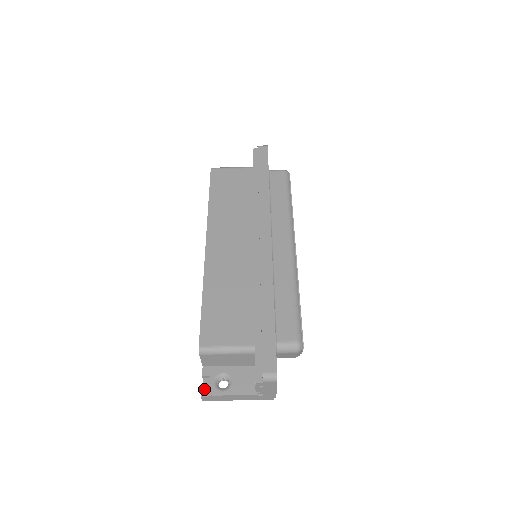
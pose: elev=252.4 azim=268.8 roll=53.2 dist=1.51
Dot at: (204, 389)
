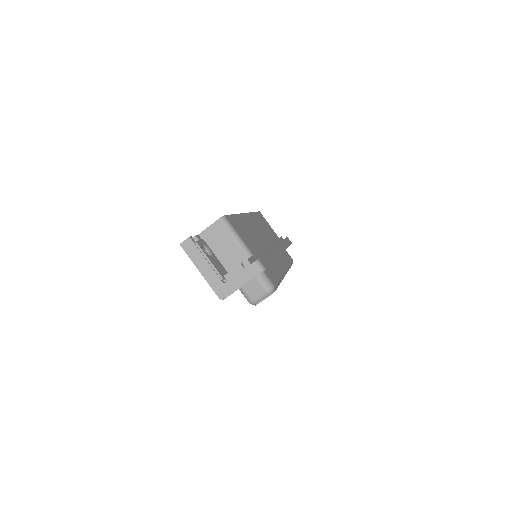
Dot at: occluded
